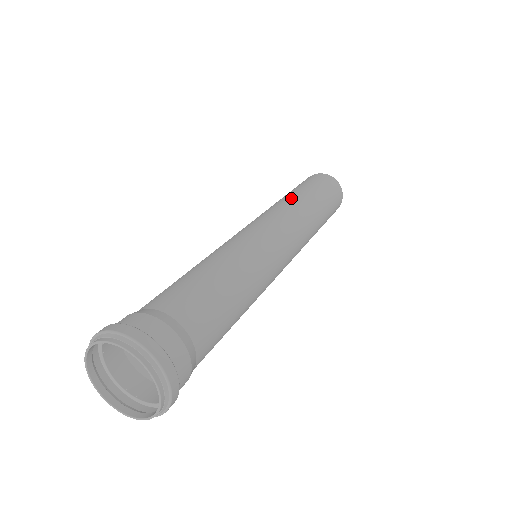
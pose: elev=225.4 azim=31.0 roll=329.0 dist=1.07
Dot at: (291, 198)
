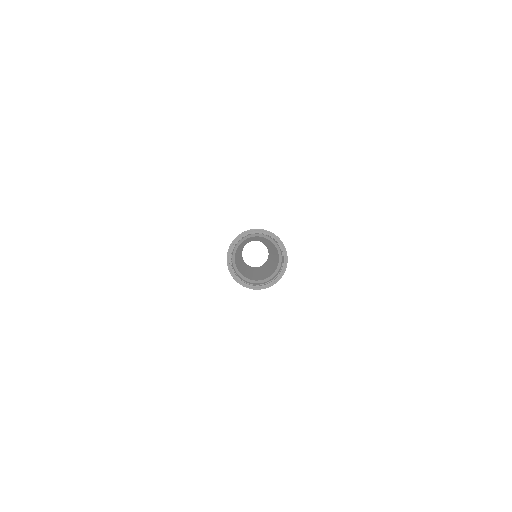
Dot at: occluded
